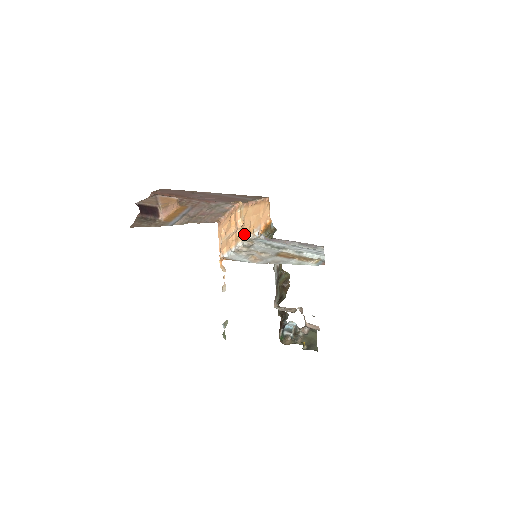
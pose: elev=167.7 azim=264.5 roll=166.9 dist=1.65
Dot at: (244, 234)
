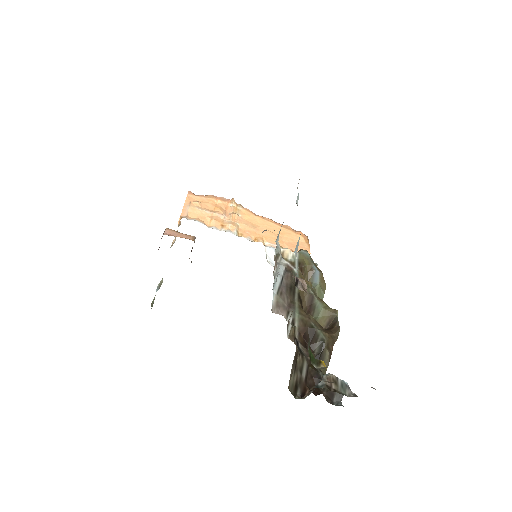
Dot at: (240, 232)
